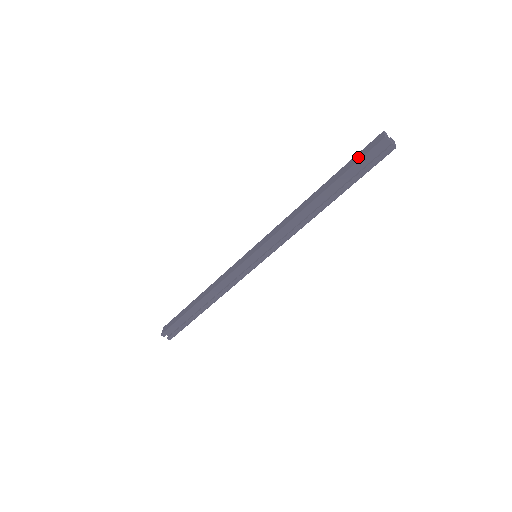
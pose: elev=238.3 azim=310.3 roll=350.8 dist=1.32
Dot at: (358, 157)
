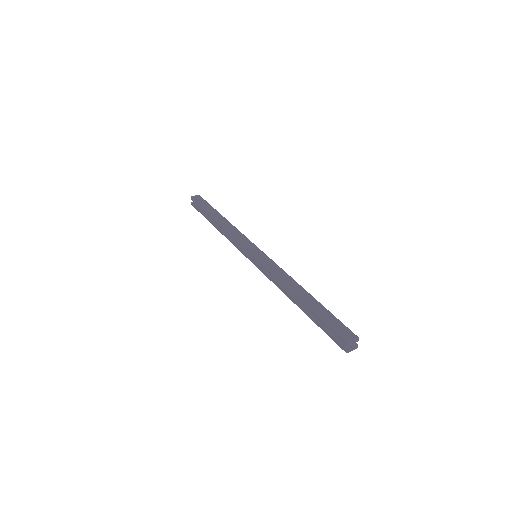
Dot at: (333, 322)
